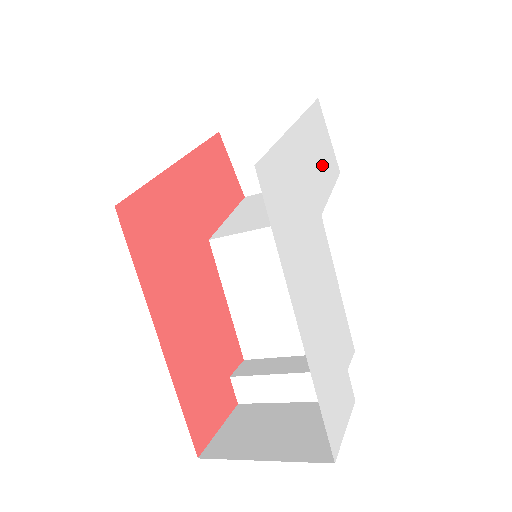
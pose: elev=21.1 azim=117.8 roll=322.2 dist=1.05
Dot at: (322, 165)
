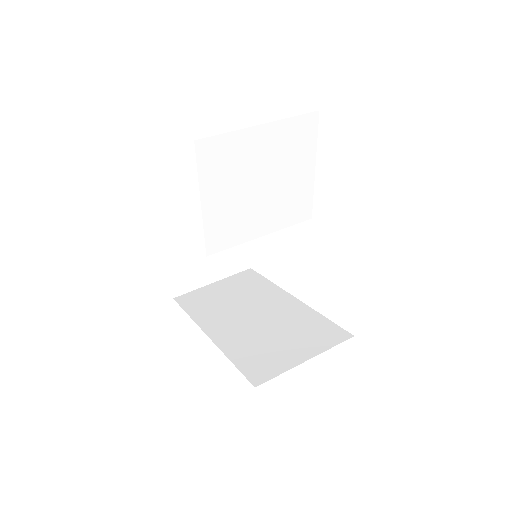
Dot at: occluded
